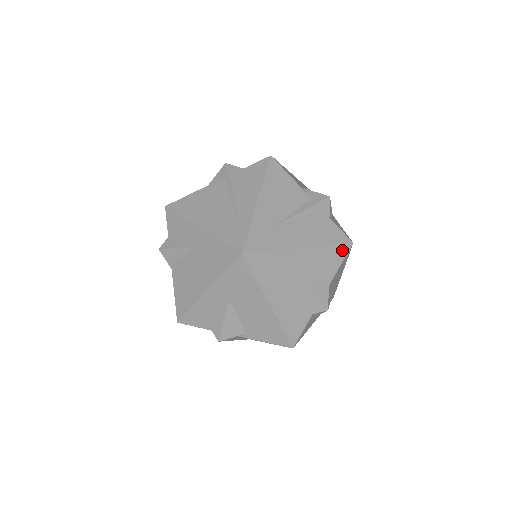
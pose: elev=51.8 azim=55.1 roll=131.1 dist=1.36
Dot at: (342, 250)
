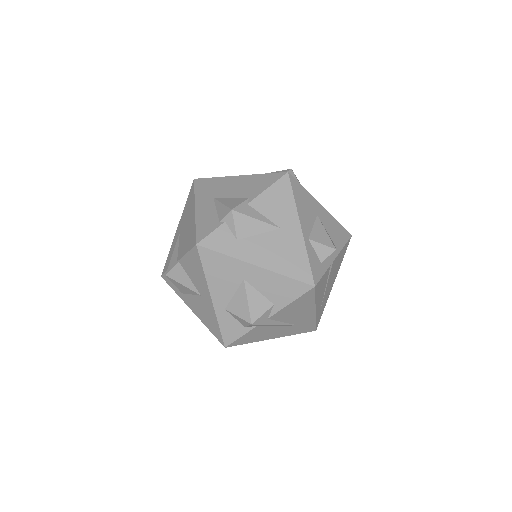
Dot at: occluded
